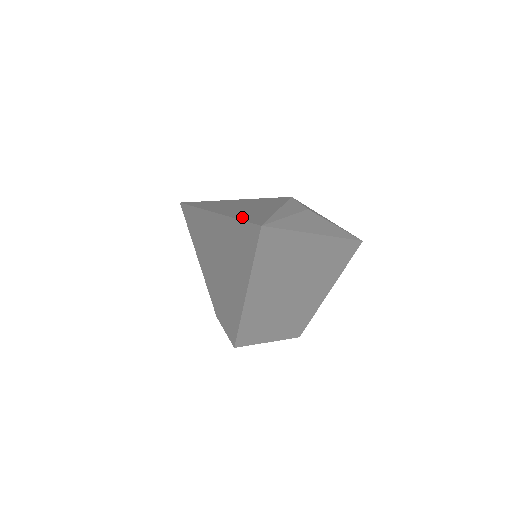
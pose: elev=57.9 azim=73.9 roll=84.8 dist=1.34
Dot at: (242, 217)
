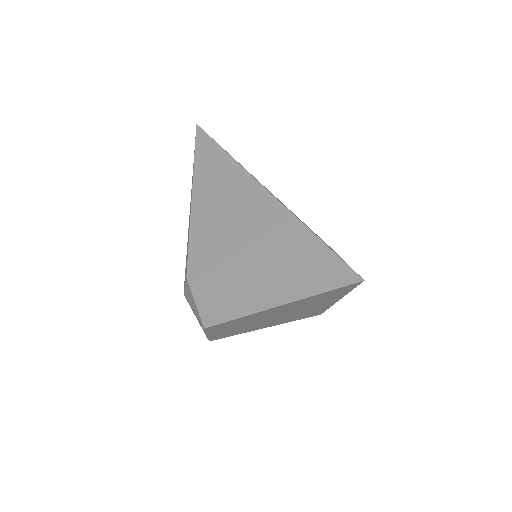
Dot at: occluded
